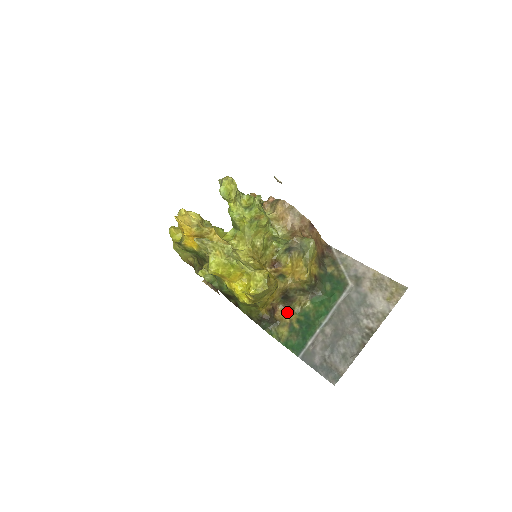
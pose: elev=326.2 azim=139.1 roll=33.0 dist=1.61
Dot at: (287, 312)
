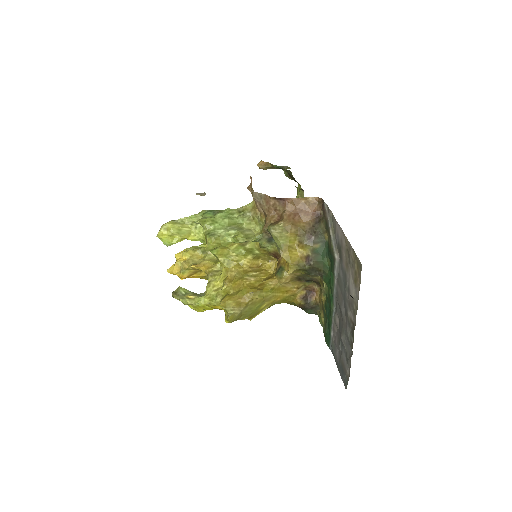
Dot at: (320, 293)
